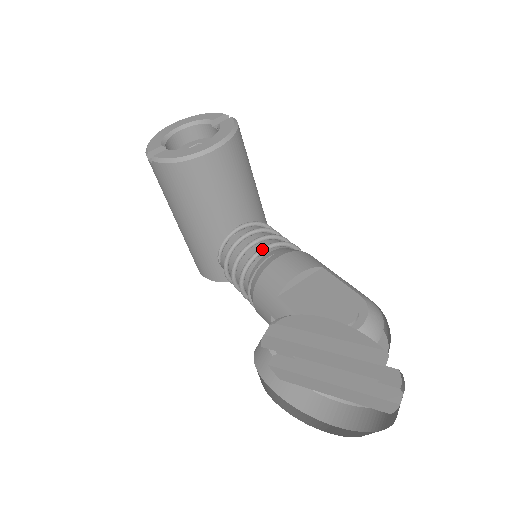
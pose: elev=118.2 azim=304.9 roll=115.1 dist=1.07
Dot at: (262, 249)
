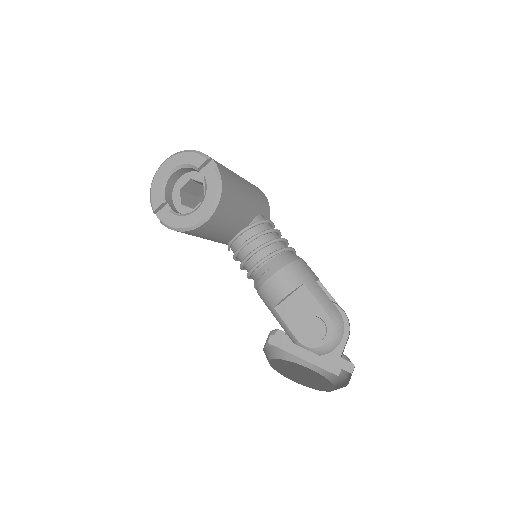
Dot at: (259, 264)
